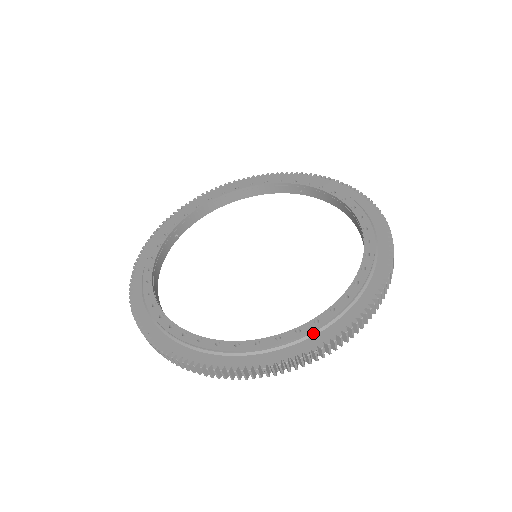
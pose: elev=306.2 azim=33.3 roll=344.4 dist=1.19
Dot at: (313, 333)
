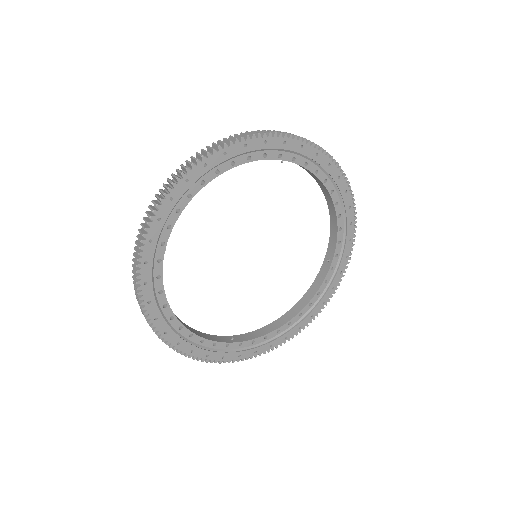
Dot at: occluded
